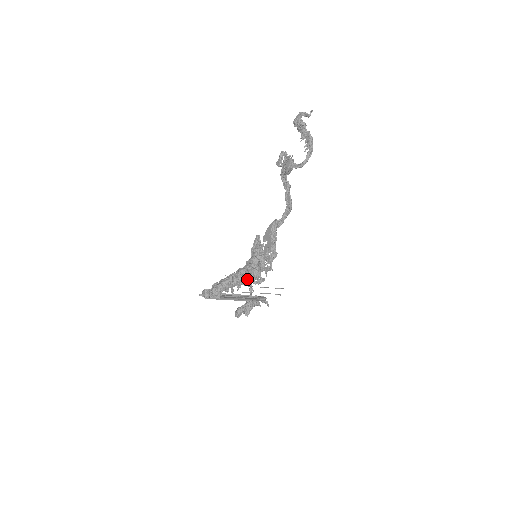
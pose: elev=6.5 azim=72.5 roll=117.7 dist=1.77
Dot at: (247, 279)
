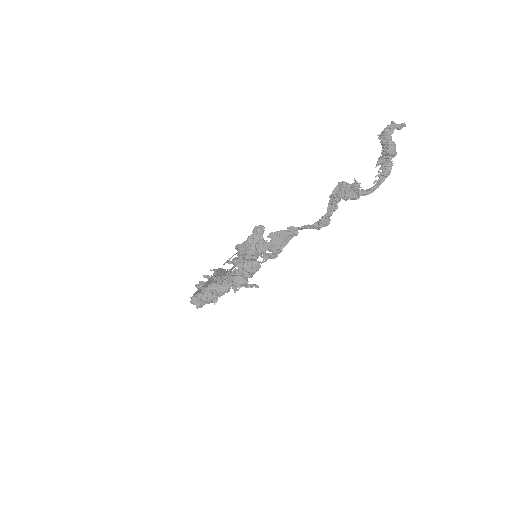
Dot at: occluded
